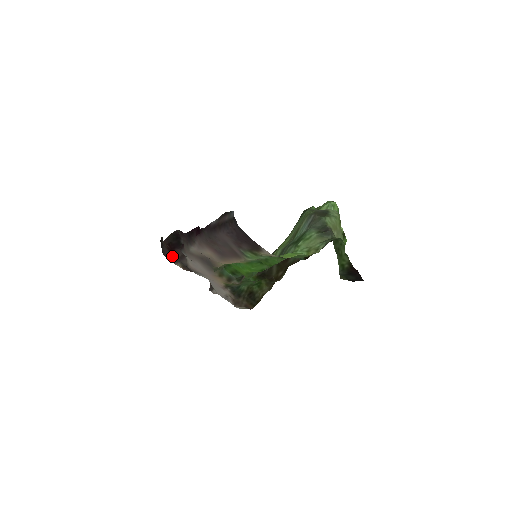
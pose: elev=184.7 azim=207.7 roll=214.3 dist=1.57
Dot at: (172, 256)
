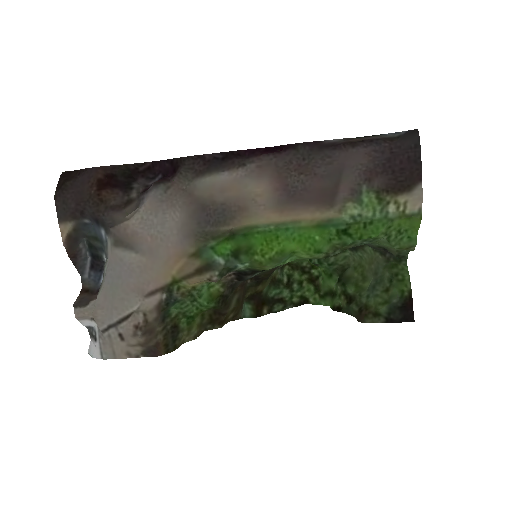
Dot at: (87, 200)
